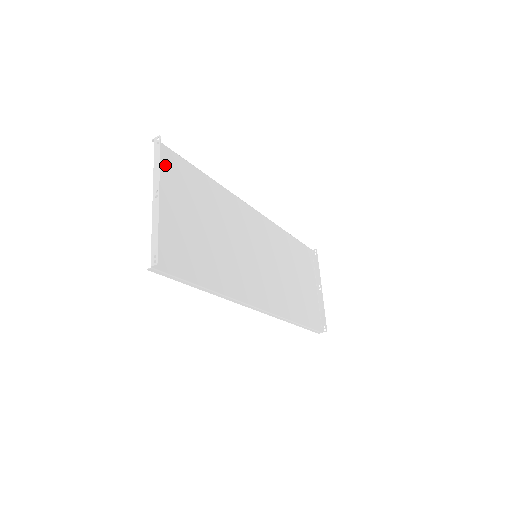
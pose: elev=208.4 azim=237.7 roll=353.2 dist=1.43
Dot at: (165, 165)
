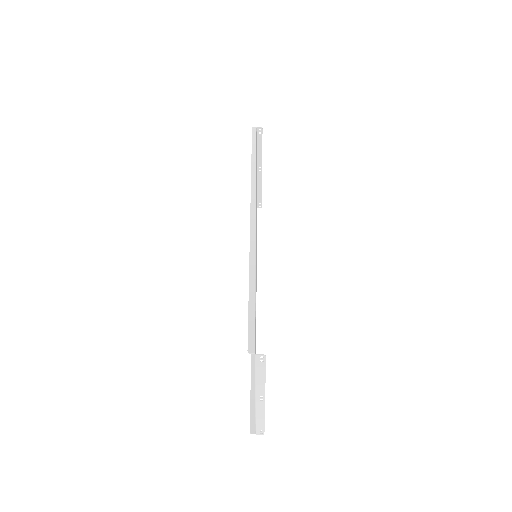
Dot at: occluded
